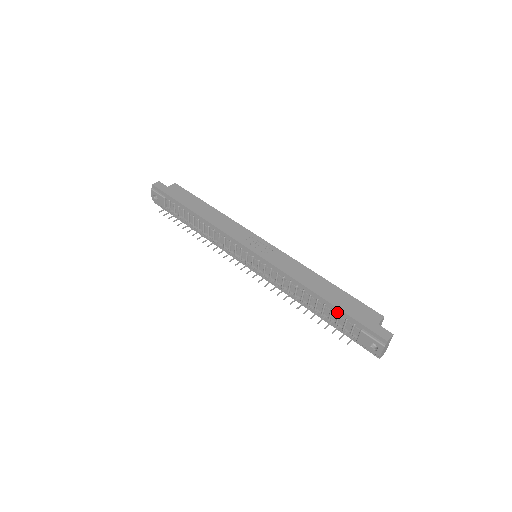
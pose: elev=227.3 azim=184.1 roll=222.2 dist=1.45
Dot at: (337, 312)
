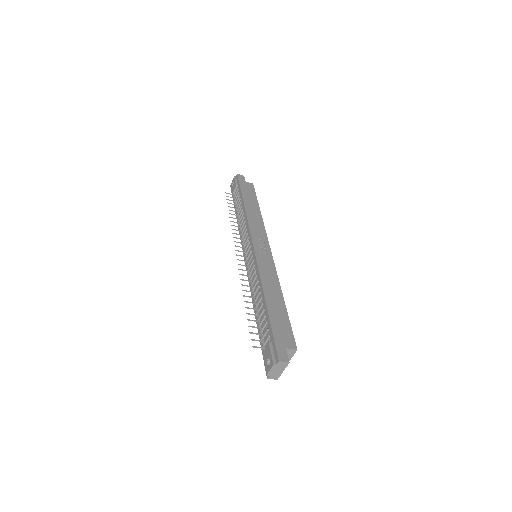
Dot at: (267, 320)
